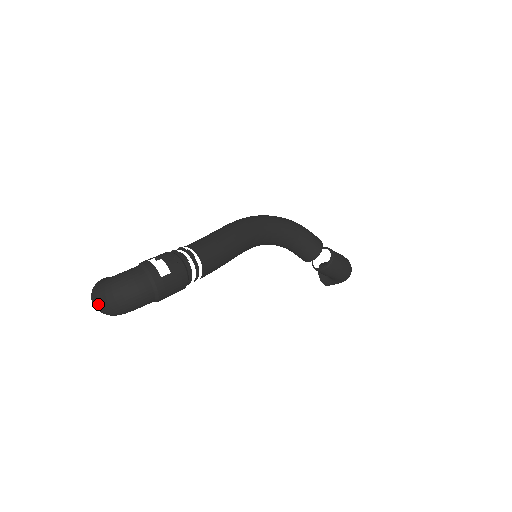
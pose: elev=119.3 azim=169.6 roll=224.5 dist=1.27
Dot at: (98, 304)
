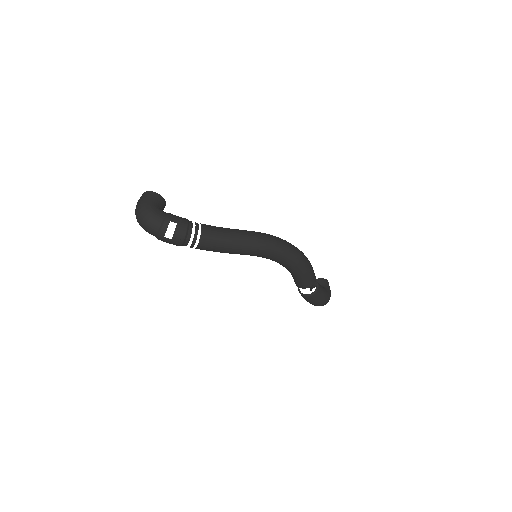
Dot at: (136, 206)
